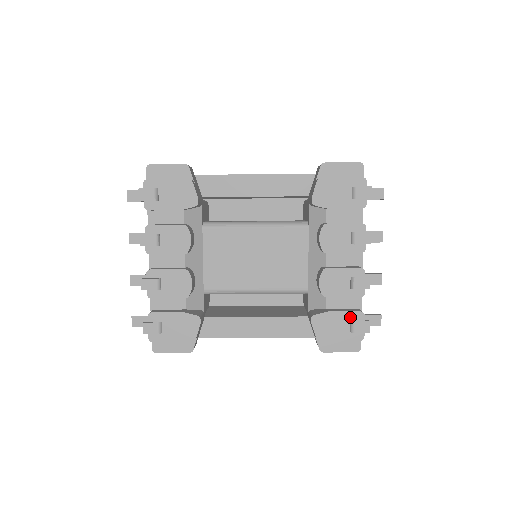
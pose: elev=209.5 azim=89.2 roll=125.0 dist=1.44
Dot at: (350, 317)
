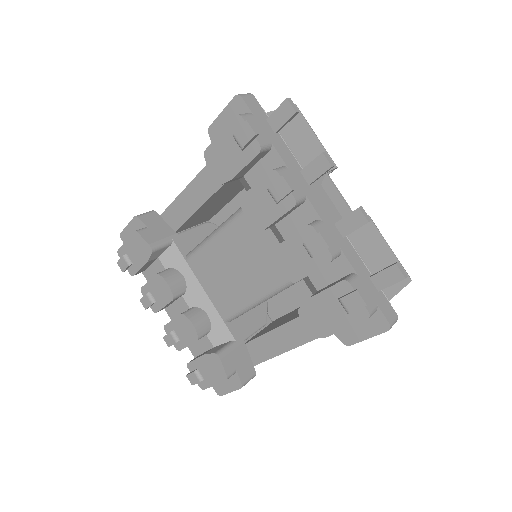
Dot at: (335, 294)
